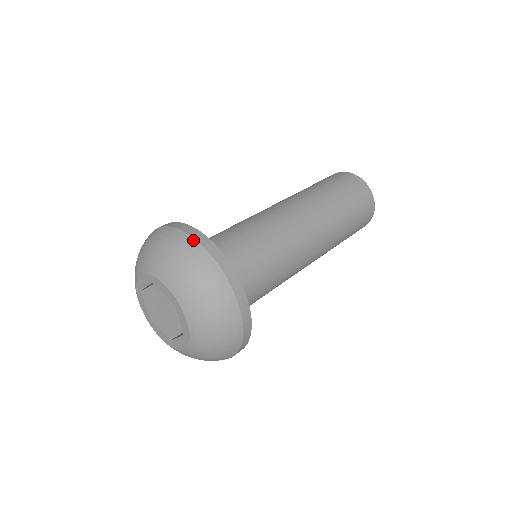
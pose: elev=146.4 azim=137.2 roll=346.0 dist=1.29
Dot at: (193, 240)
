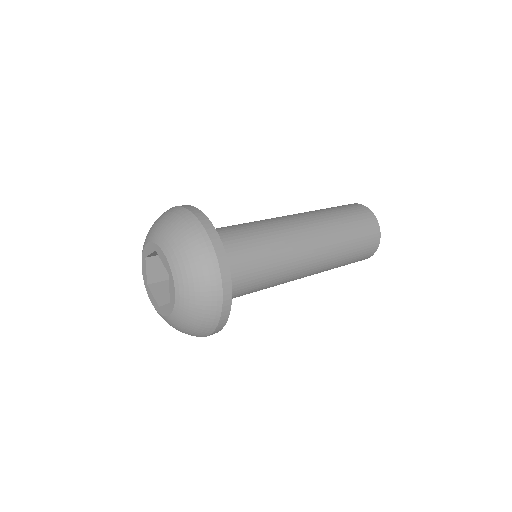
Dot at: (198, 222)
